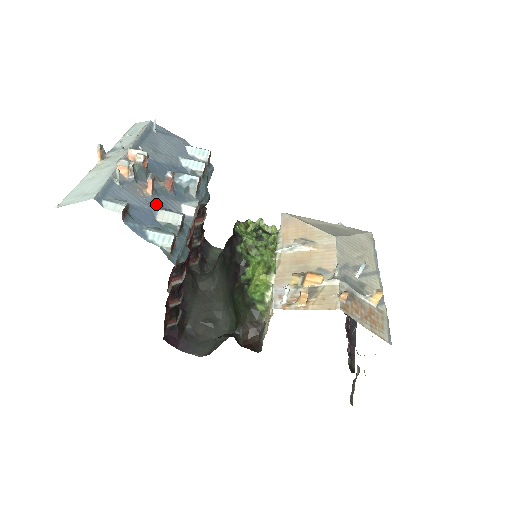
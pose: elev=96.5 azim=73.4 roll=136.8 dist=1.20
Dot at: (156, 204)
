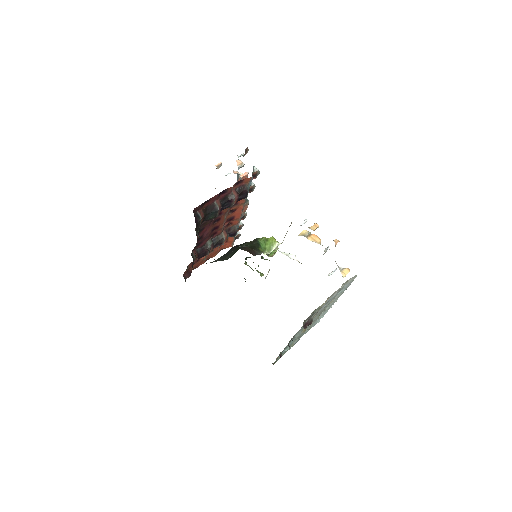
Dot at: occluded
